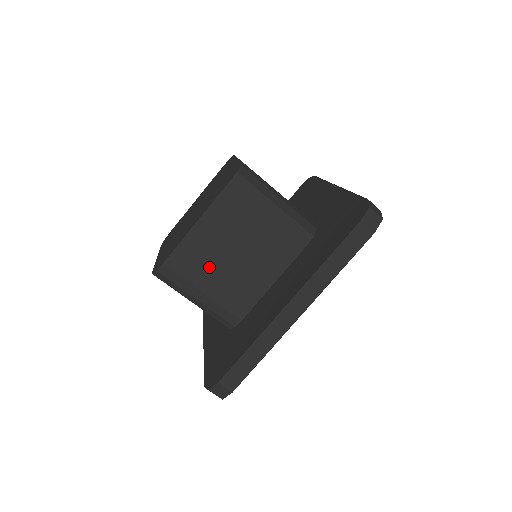
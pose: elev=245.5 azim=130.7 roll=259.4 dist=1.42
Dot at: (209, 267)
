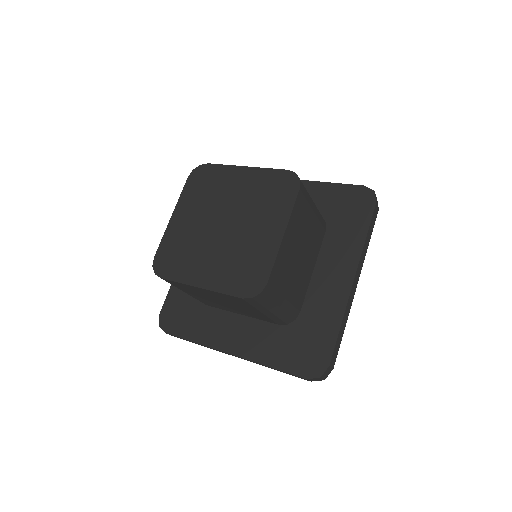
Dot at: (197, 294)
